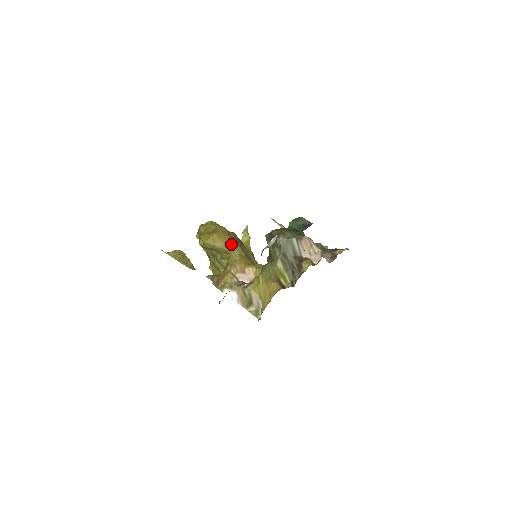
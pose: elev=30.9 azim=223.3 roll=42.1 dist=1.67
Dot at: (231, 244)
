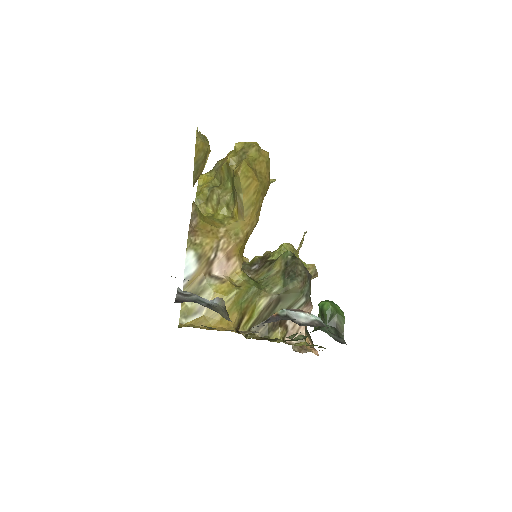
Dot at: (255, 212)
